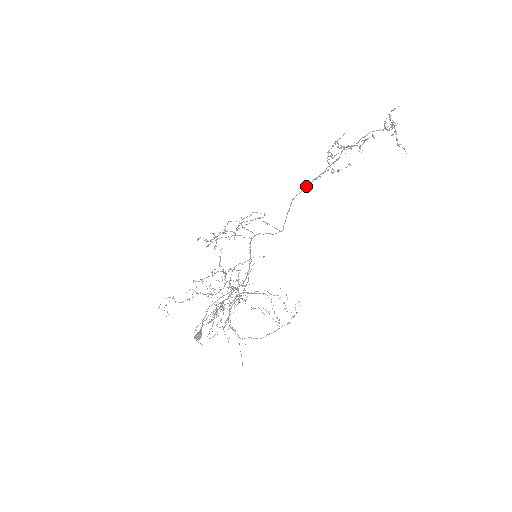
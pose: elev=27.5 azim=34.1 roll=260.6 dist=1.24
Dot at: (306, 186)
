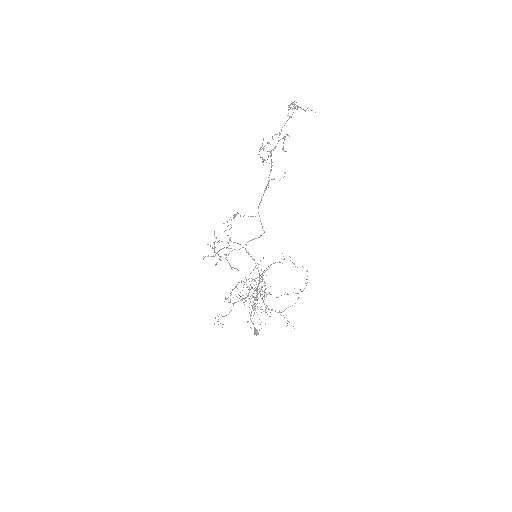
Dot at: (262, 197)
